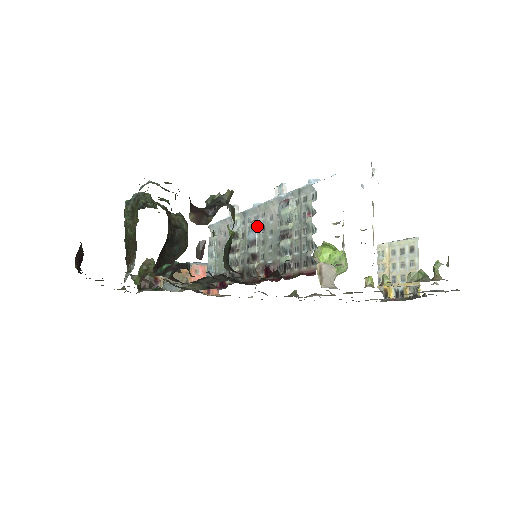
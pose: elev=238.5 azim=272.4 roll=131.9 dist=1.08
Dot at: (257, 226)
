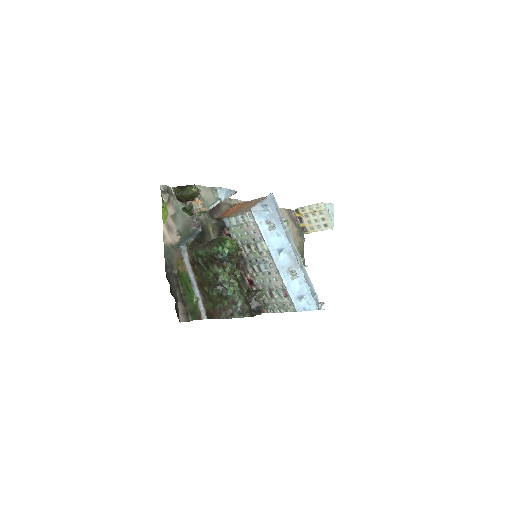
Dot at: (268, 271)
